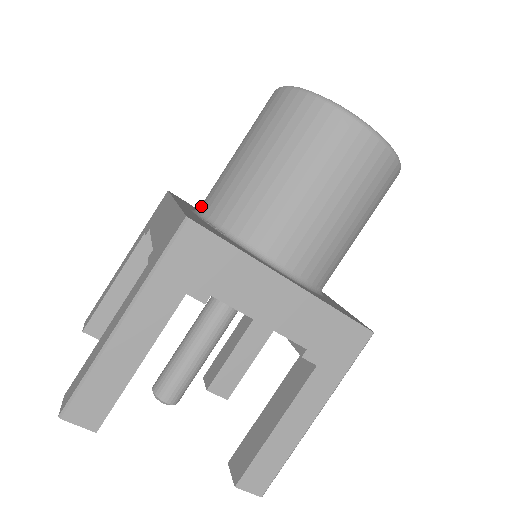
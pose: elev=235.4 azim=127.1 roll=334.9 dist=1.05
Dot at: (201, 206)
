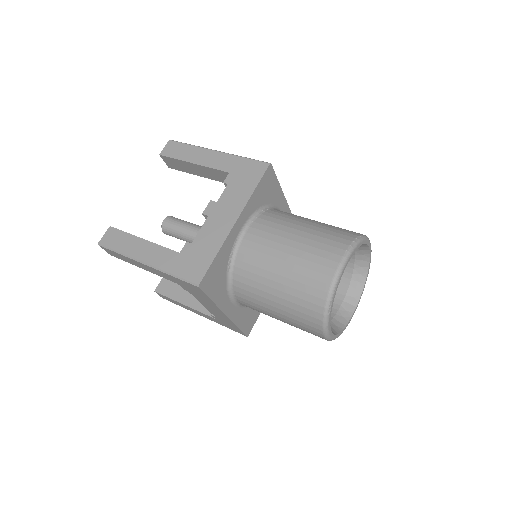
Dot at: (249, 230)
